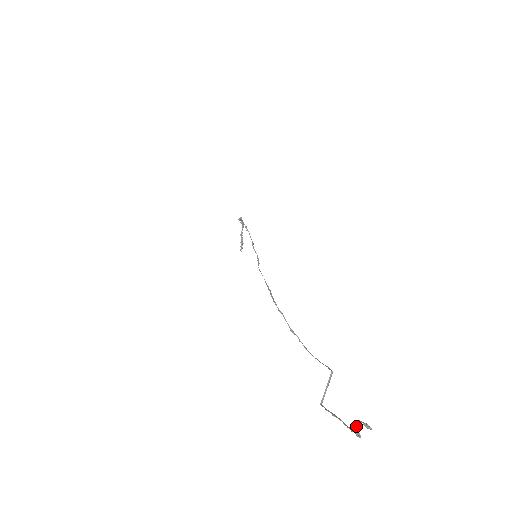
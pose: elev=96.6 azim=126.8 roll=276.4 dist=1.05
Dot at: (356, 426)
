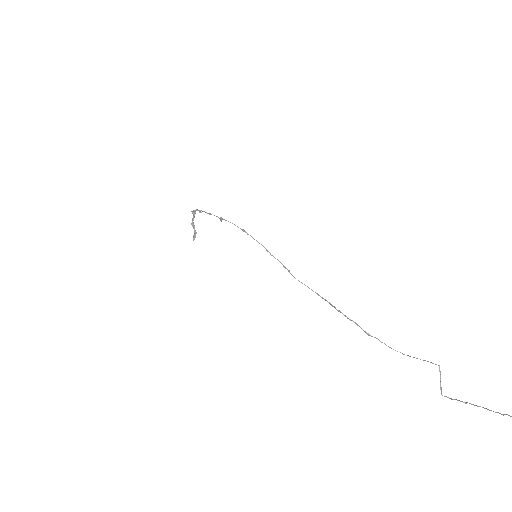
Dot at: out of frame
